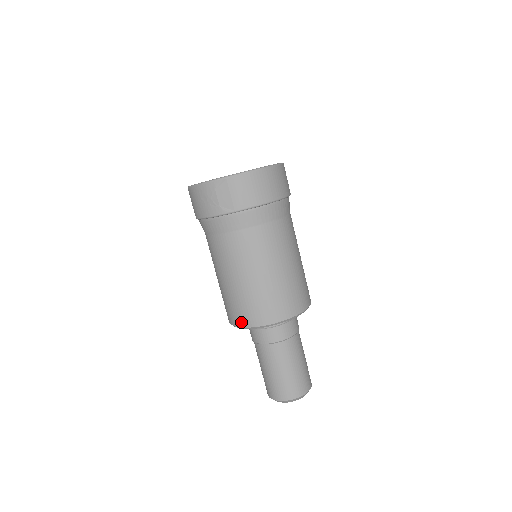
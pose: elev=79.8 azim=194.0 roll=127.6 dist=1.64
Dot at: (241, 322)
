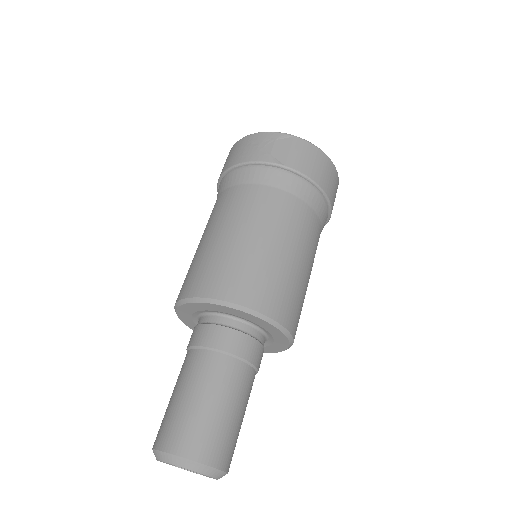
Dot at: (206, 289)
